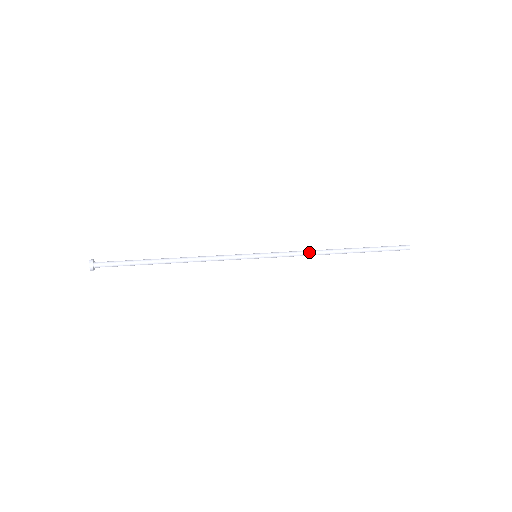
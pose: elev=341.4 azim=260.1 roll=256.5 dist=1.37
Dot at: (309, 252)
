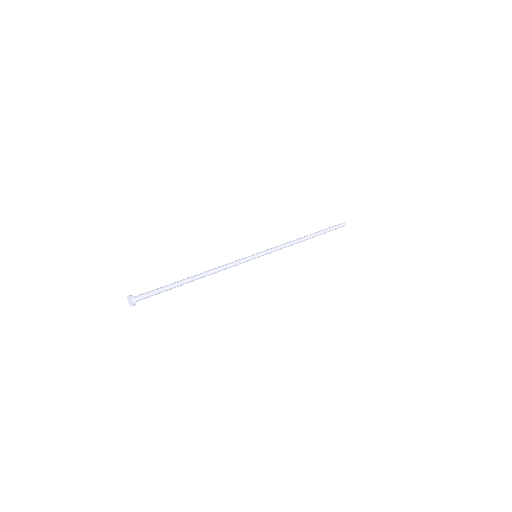
Dot at: (290, 245)
